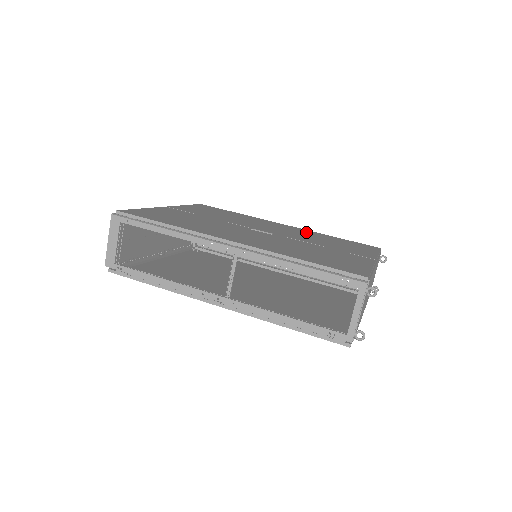
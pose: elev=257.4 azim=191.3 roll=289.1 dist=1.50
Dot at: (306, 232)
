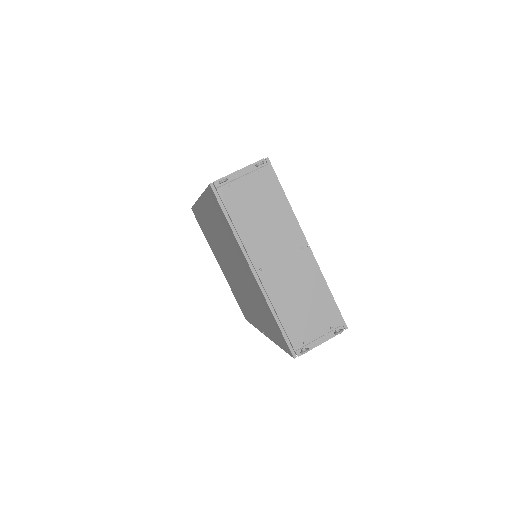
Dot at: occluded
